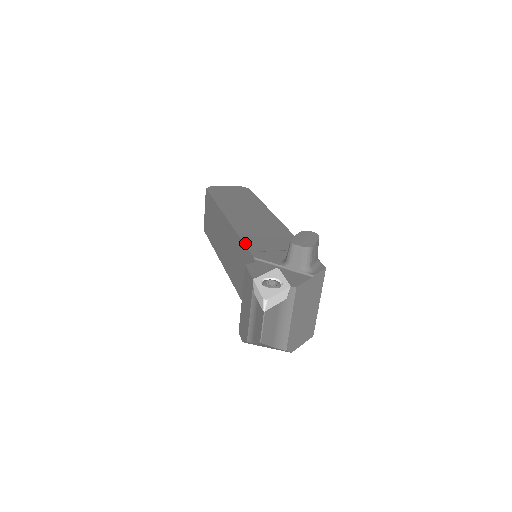
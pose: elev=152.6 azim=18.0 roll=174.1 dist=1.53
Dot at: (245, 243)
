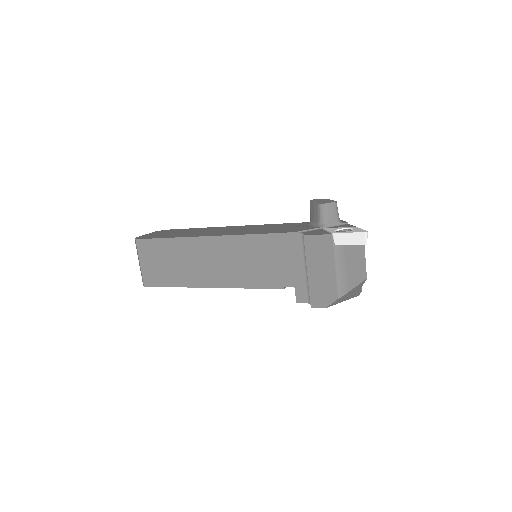
Dot at: (268, 233)
